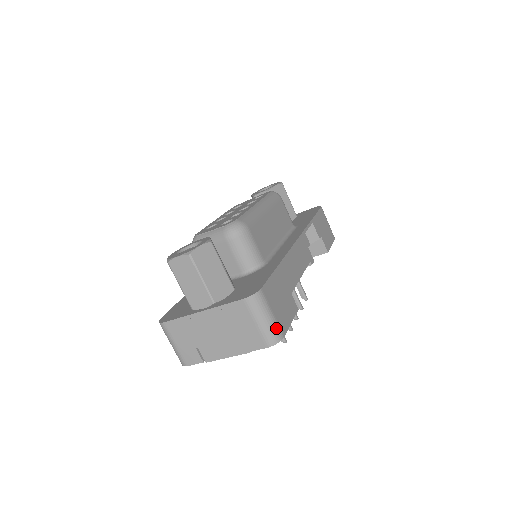
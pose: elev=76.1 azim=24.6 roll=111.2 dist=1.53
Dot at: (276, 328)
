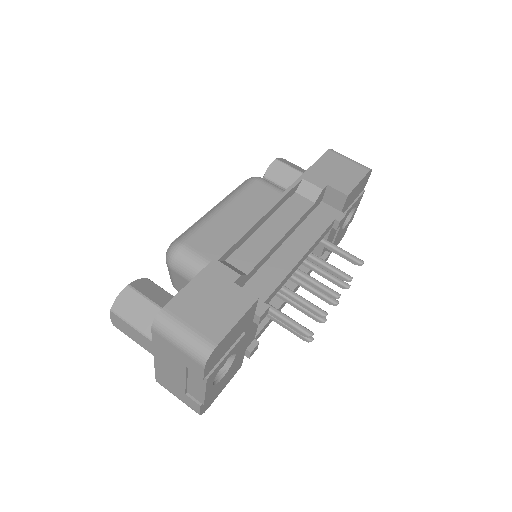
Dot at: (199, 341)
